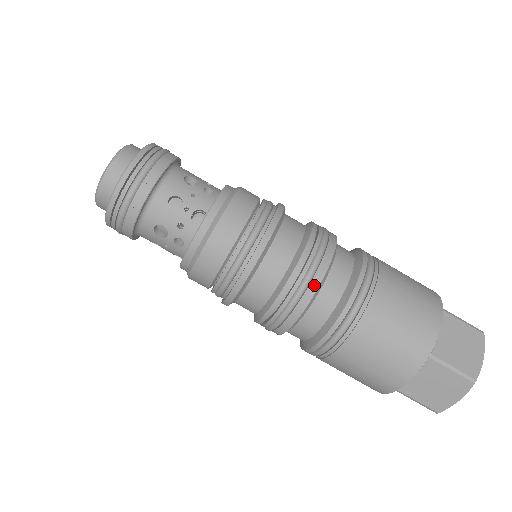
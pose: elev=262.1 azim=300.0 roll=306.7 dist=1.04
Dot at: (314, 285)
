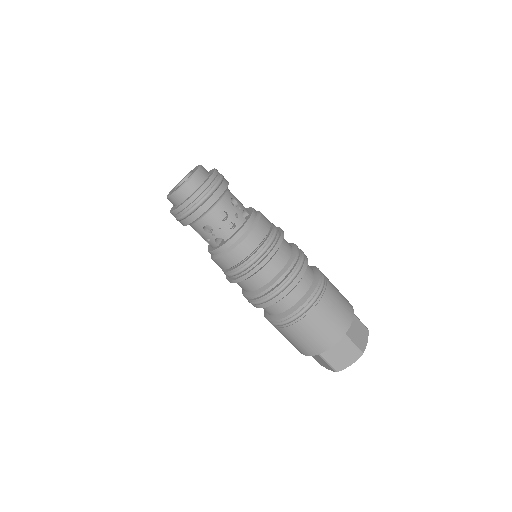
Dot at: (268, 304)
